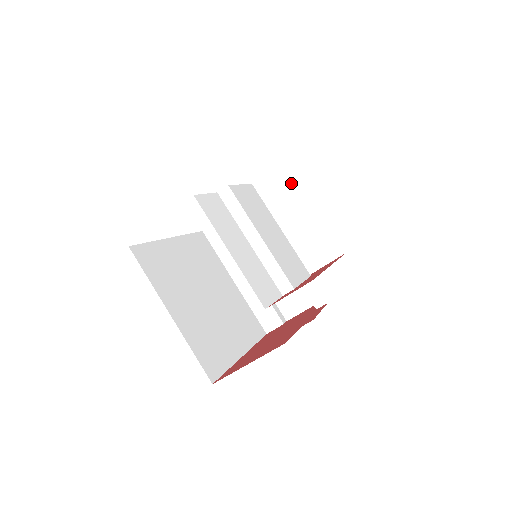
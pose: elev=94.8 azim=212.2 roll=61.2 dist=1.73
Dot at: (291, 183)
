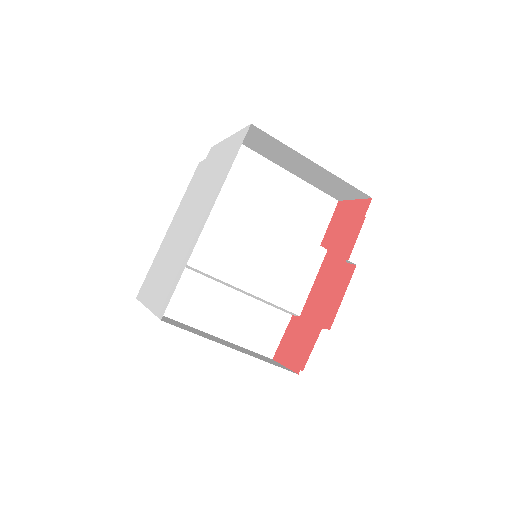
Dot at: (264, 137)
